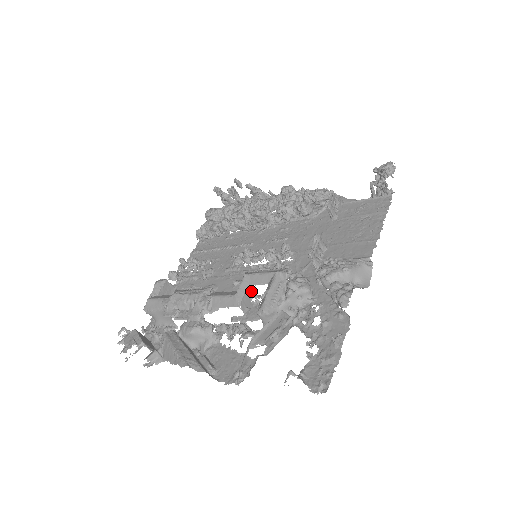
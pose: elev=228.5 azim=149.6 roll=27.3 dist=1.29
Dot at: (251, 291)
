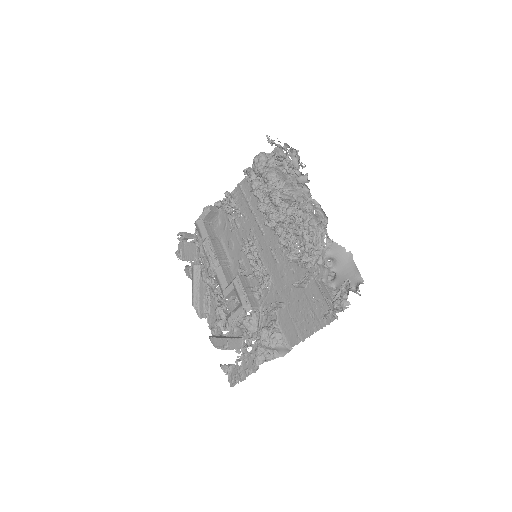
Dot at: occluded
